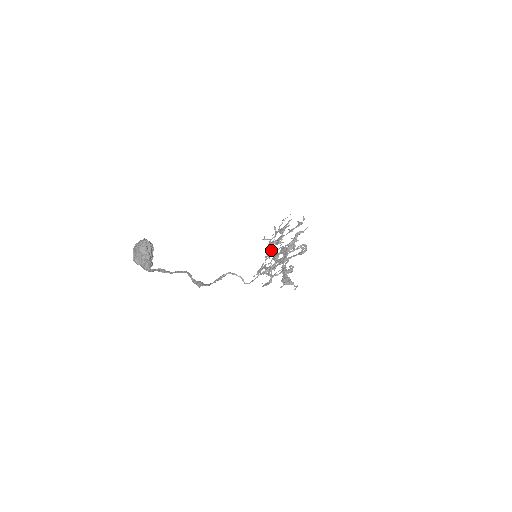
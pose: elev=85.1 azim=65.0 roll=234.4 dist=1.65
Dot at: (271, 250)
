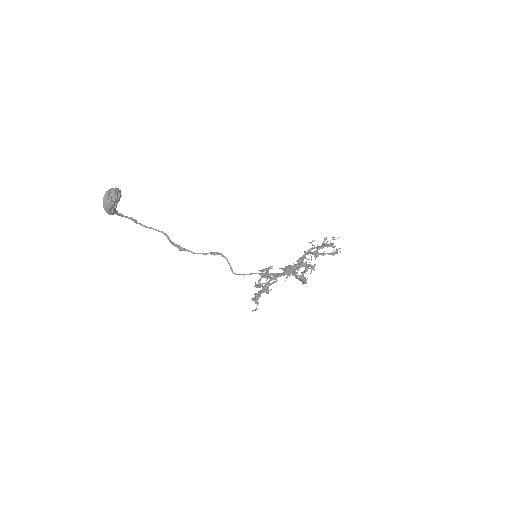
Dot at: occluded
